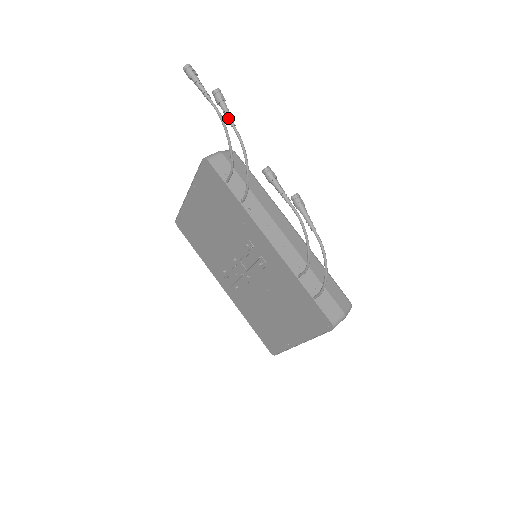
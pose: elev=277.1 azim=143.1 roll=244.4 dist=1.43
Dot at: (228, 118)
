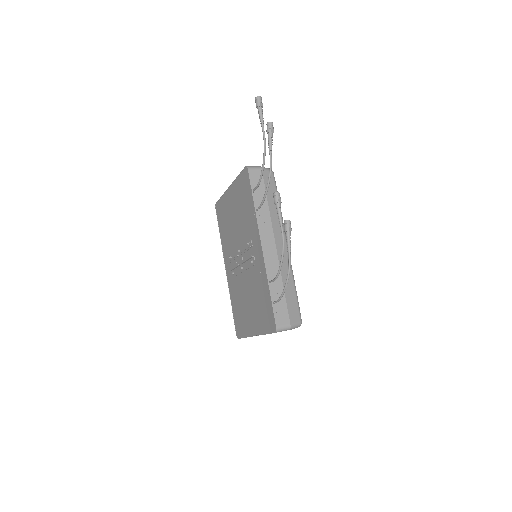
Dot at: (269, 146)
